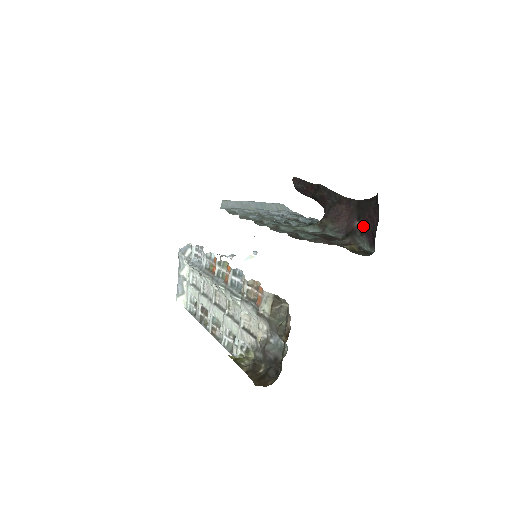
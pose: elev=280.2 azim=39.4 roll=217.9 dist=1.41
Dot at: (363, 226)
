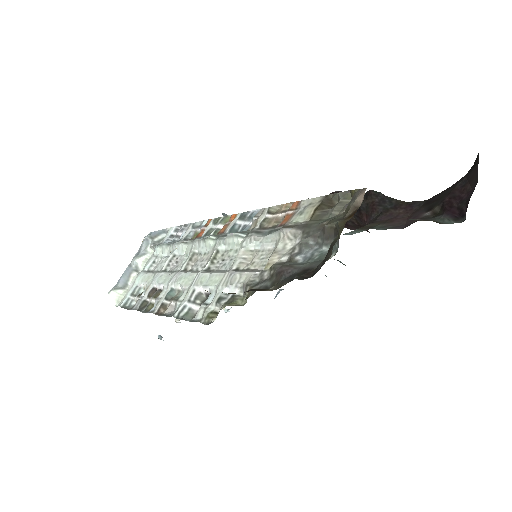
Dot at: (439, 210)
